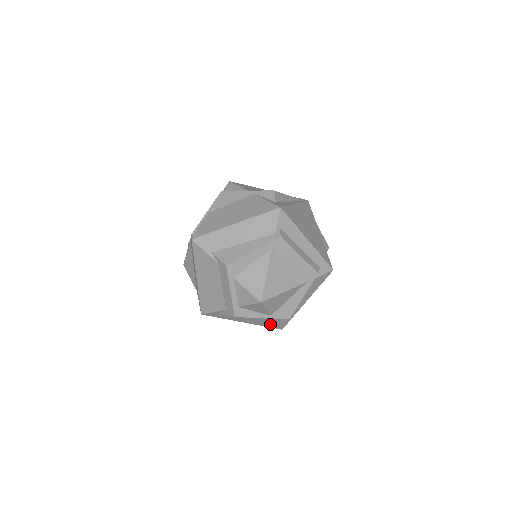
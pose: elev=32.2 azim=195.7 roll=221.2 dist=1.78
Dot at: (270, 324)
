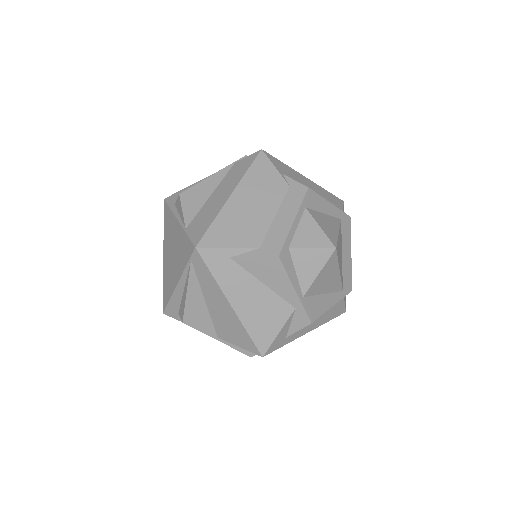
Dot at: (266, 329)
